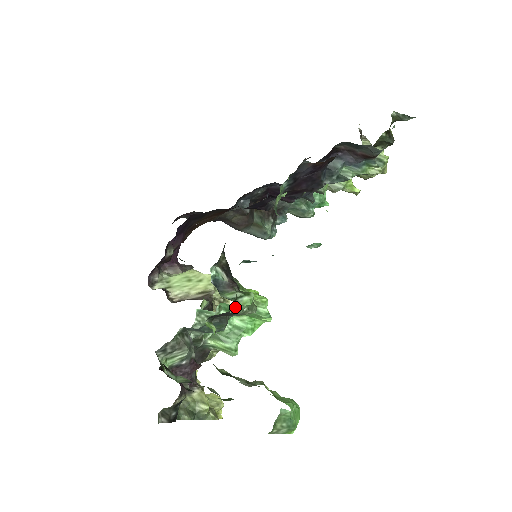
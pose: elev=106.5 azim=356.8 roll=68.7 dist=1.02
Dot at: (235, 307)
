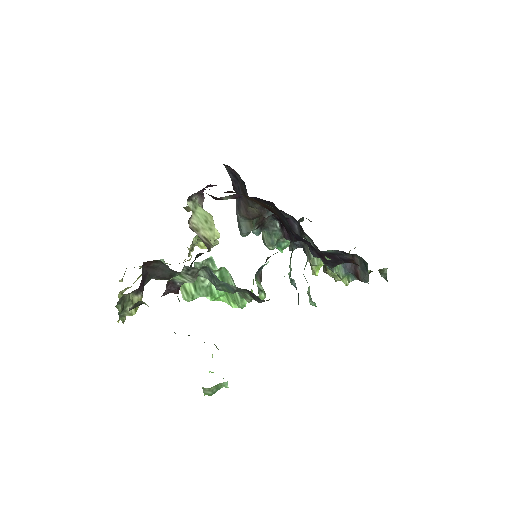
Dot at: occluded
